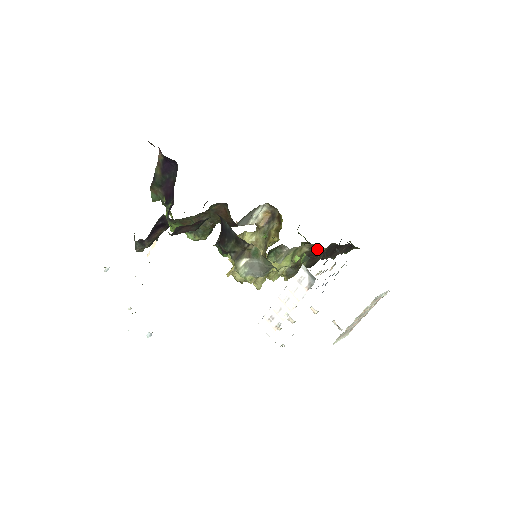
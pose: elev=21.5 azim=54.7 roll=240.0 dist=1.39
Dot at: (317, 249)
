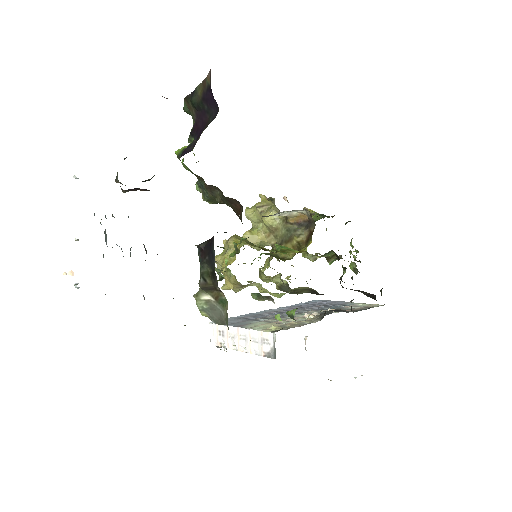
Dot at: occluded
